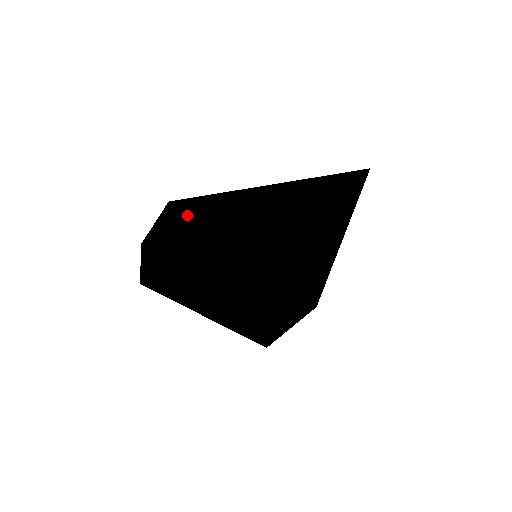
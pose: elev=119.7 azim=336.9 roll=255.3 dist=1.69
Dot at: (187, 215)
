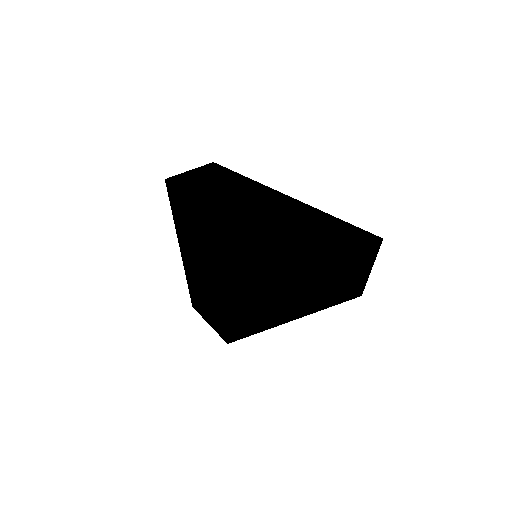
Dot at: (210, 179)
